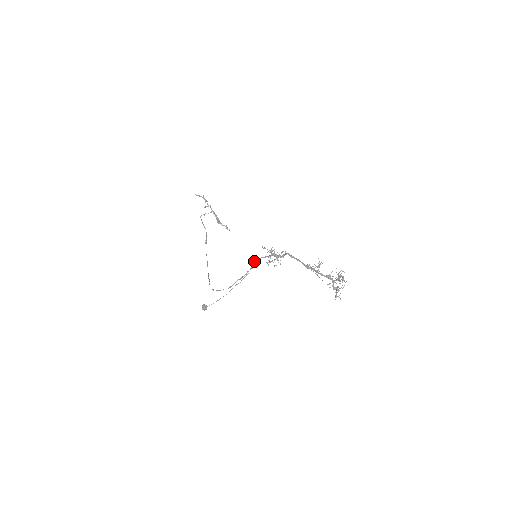
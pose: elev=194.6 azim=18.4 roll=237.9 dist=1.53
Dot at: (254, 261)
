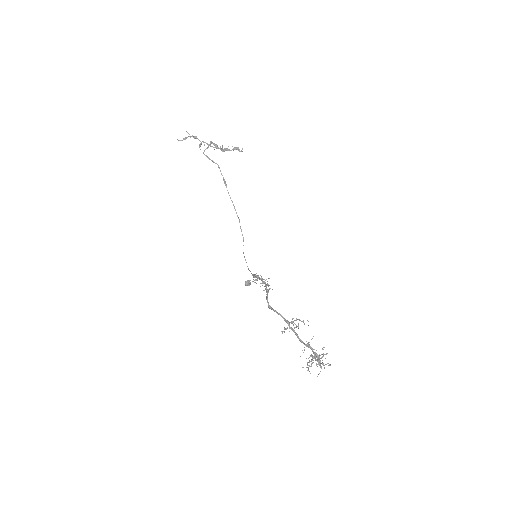
Dot at: occluded
